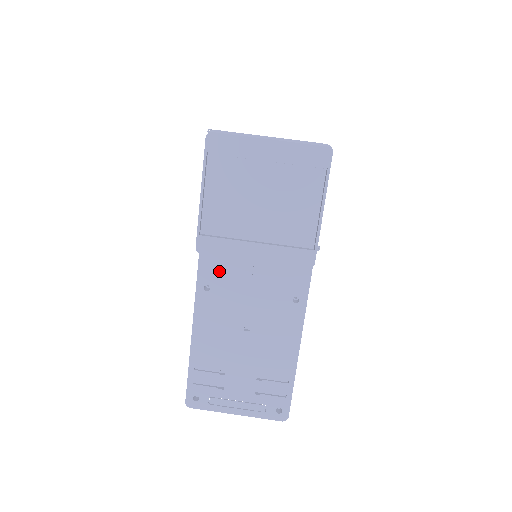
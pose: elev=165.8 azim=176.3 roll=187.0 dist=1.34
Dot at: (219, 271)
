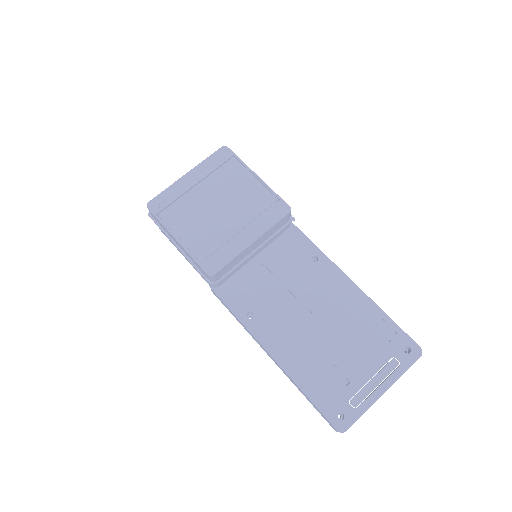
Dot at: (245, 295)
